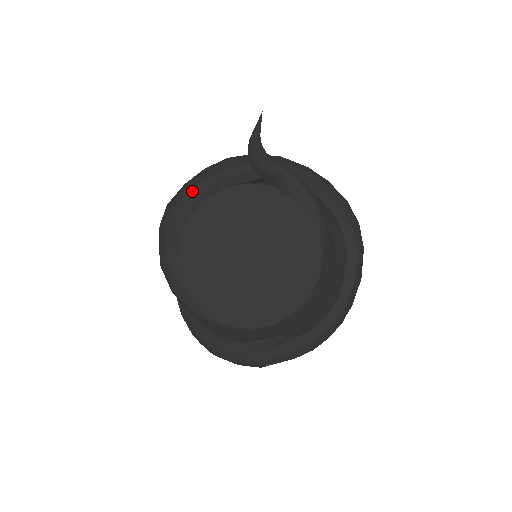
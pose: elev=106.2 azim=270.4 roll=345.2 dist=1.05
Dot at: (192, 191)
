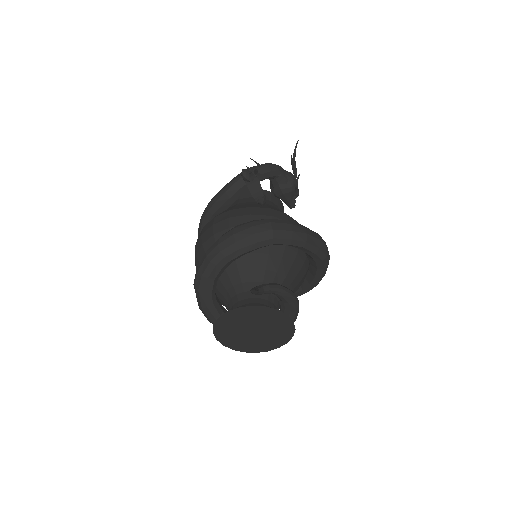
Dot at: (213, 270)
